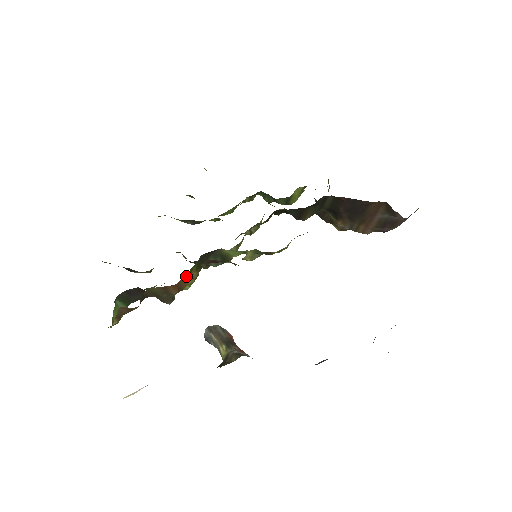
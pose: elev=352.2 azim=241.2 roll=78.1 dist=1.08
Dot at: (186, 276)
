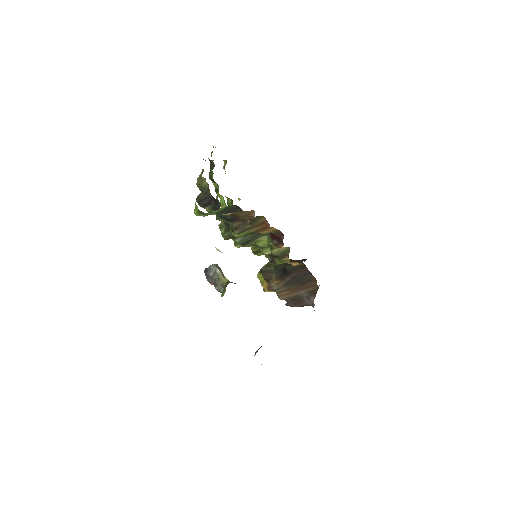
Dot at: (272, 228)
